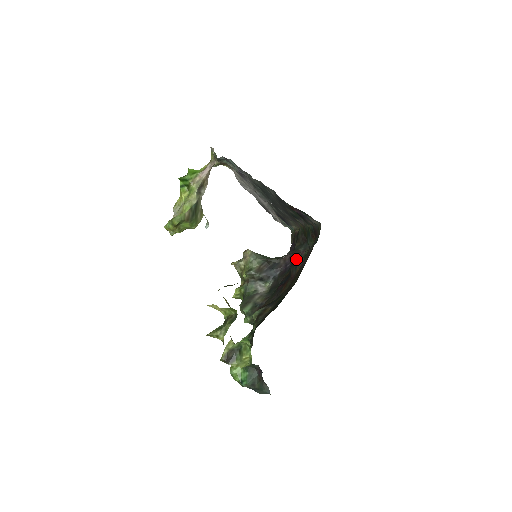
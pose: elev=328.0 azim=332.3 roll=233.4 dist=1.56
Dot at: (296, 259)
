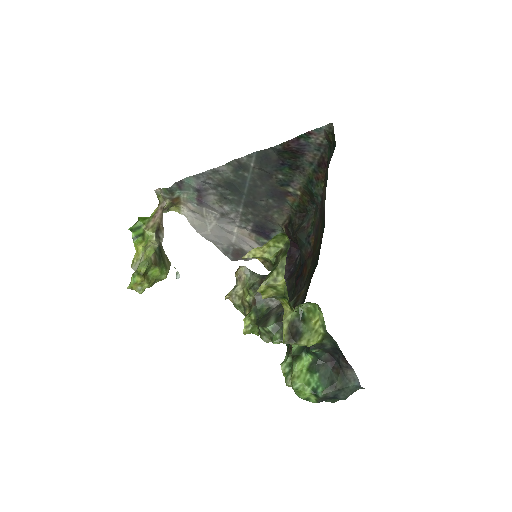
Dot at: (304, 236)
